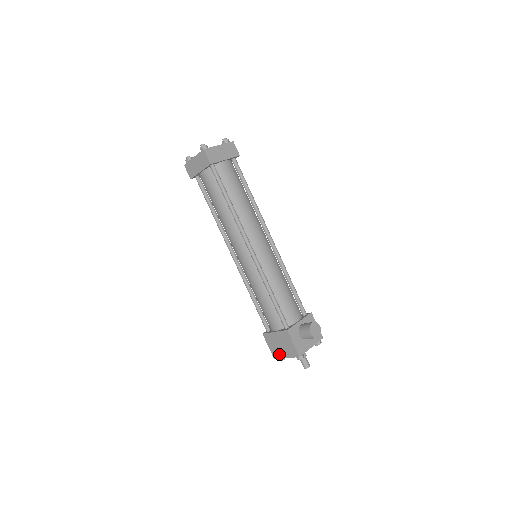
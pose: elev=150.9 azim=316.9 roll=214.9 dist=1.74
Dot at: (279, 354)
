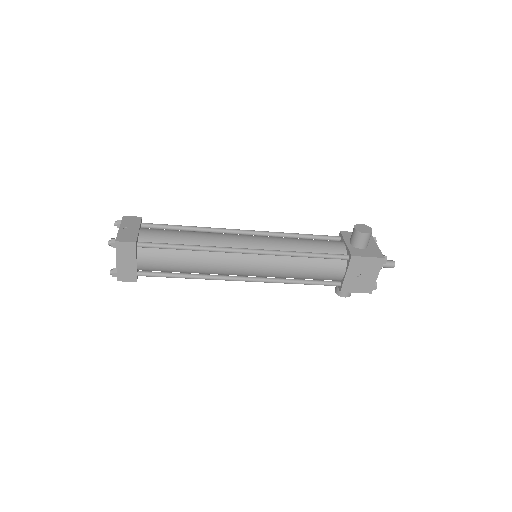
Dot at: (370, 283)
